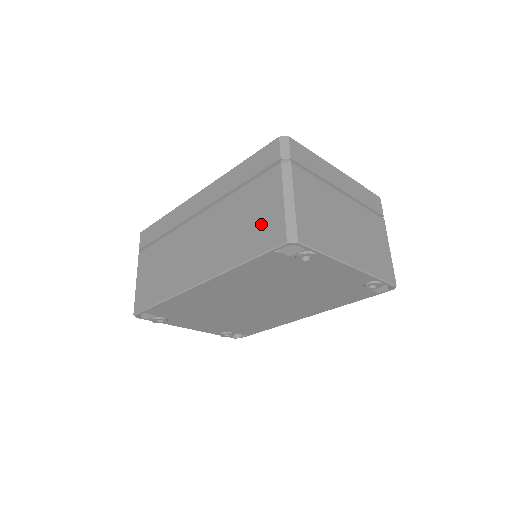
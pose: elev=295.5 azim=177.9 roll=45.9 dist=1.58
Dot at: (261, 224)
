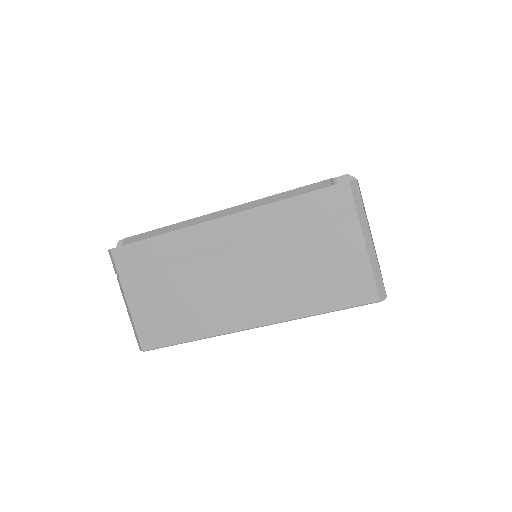
Dot at: (341, 278)
